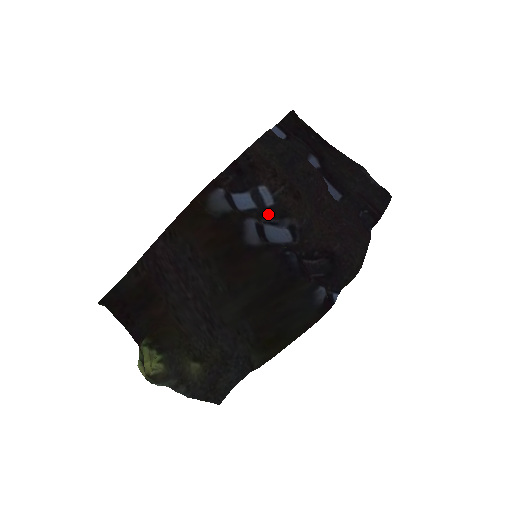
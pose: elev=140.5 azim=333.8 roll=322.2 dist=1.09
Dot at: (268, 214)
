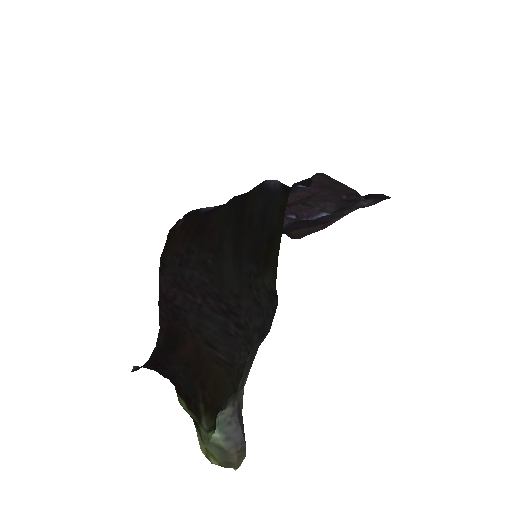
Dot at: occluded
